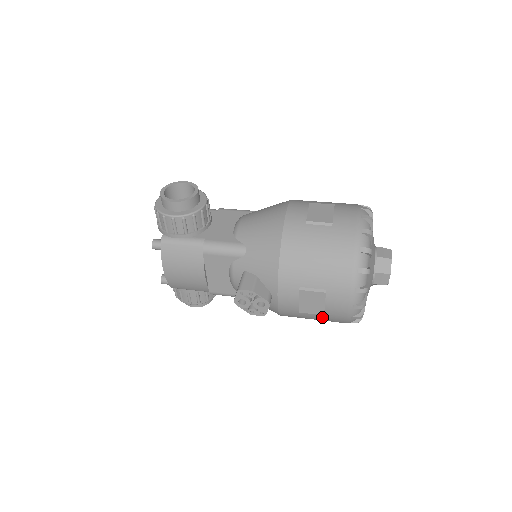
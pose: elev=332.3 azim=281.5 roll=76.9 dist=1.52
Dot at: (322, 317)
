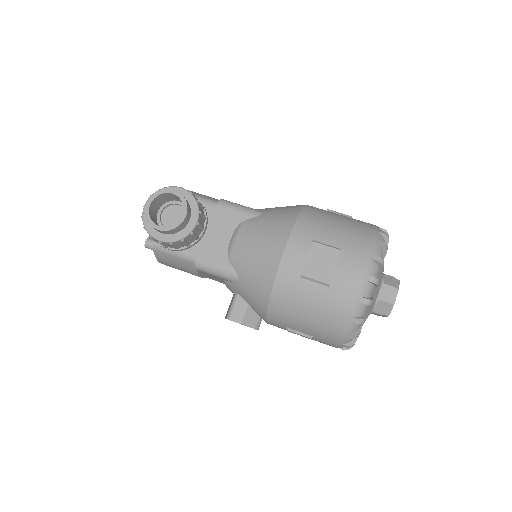
Dot at: occluded
